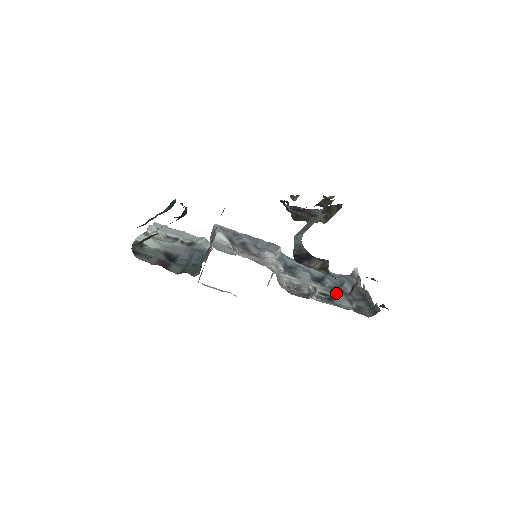
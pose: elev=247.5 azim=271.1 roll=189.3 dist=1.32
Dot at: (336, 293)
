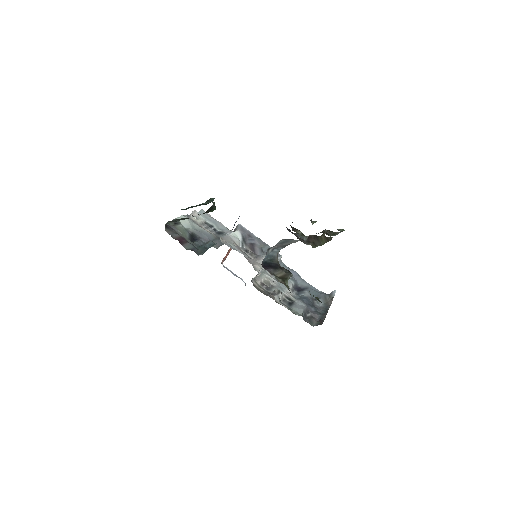
Dot at: (301, 302)
